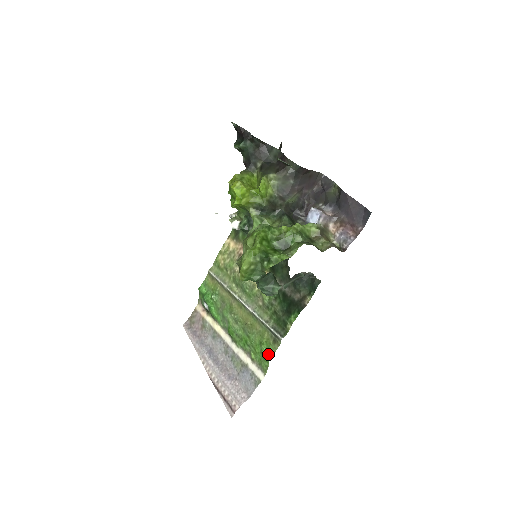
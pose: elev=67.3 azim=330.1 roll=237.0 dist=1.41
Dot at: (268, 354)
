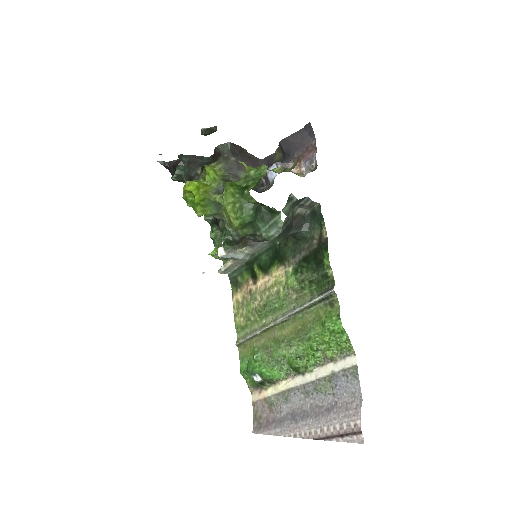
Dot at: (336, 323)
